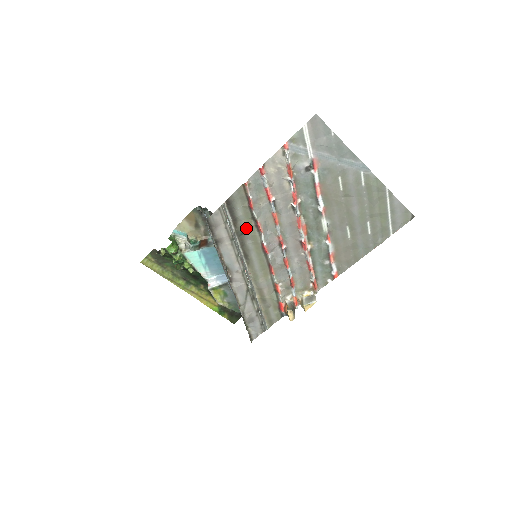
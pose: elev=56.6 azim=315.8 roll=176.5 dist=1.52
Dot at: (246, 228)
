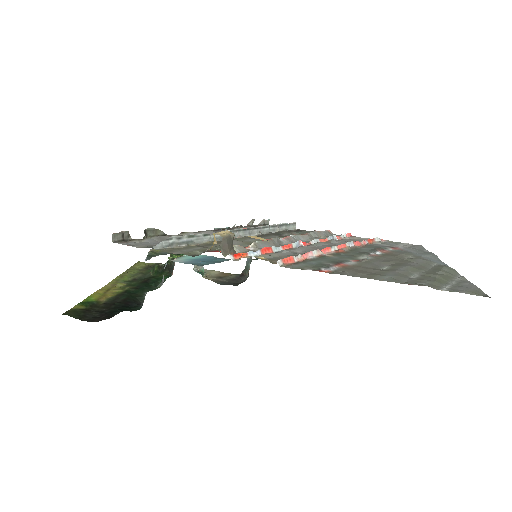
Dot at: (289, 235)
